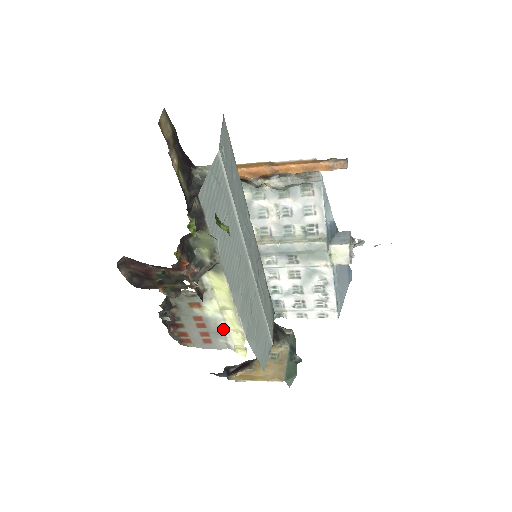
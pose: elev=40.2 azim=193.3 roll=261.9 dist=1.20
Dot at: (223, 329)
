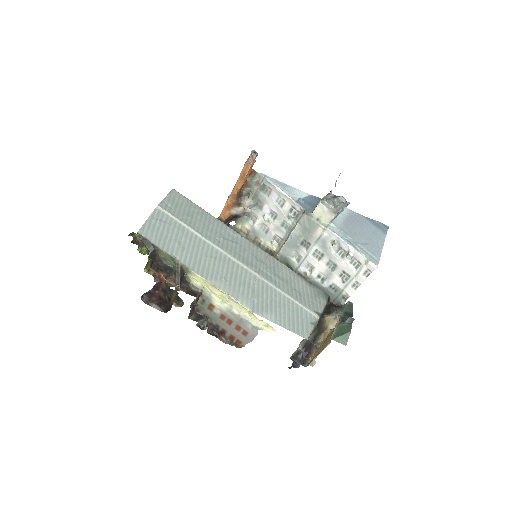
Dot at: (239, 315)
